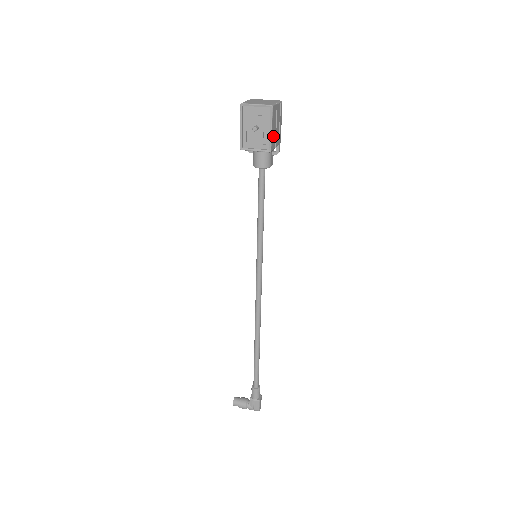
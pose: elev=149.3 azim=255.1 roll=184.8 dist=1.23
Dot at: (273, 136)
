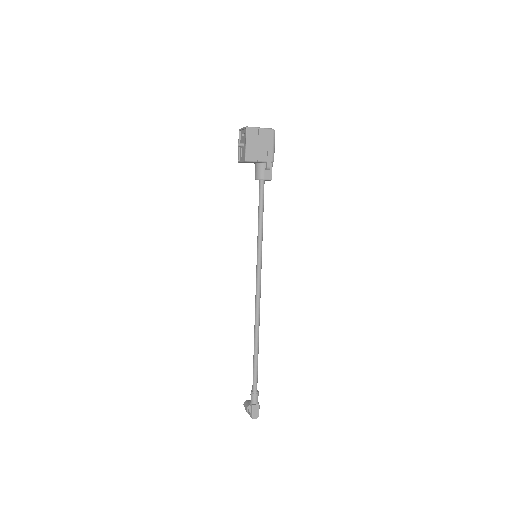
Dot at: (251, 150)
